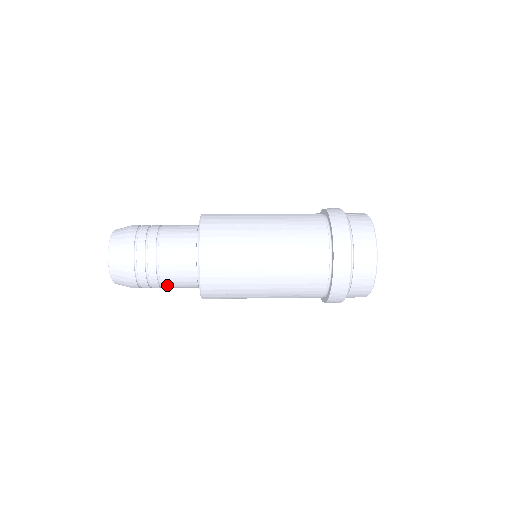
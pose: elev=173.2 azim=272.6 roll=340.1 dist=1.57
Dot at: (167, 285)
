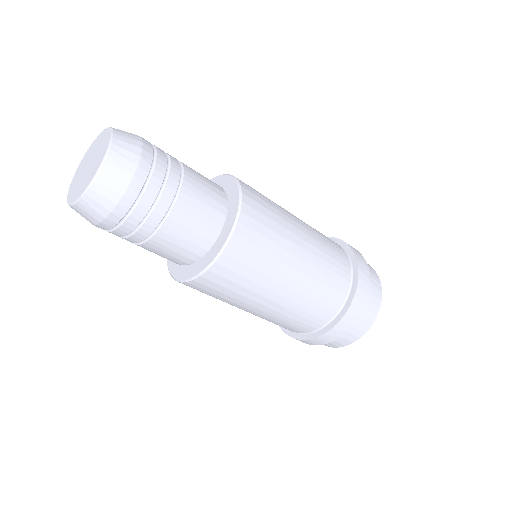
Dot at: (184, 204)
